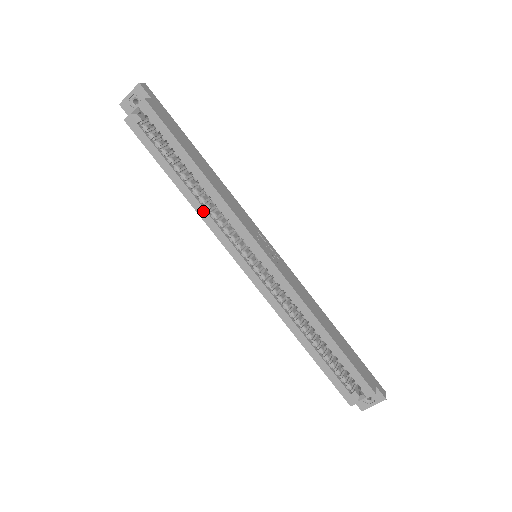
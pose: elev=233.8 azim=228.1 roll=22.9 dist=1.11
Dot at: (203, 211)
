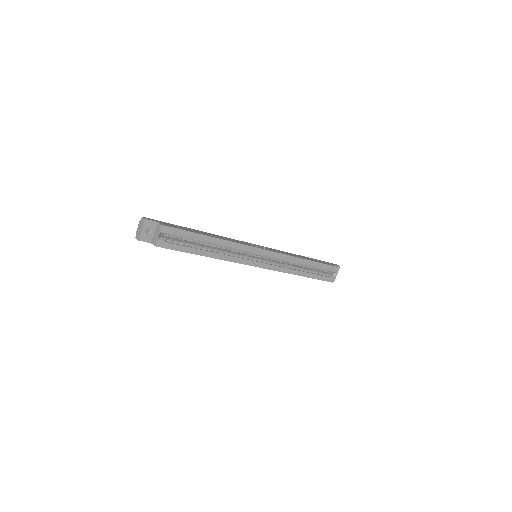
Dot at: (225, 257)
